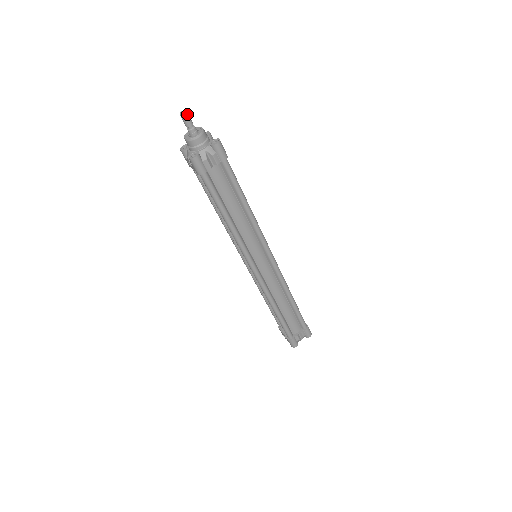
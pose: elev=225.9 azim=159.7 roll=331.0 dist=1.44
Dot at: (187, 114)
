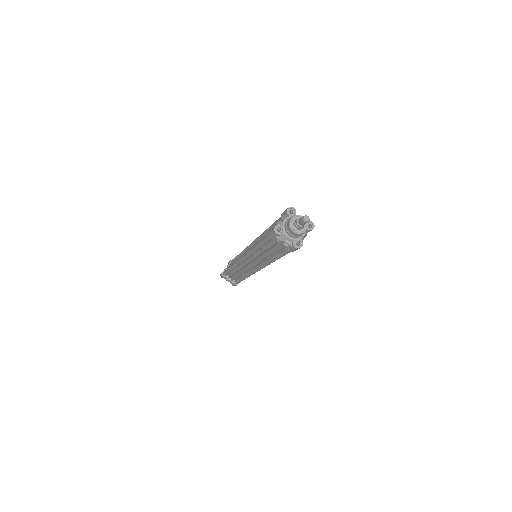
Dot at: (309, 219)
